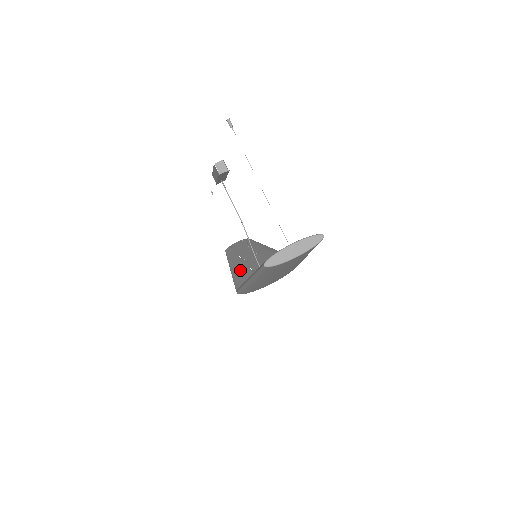
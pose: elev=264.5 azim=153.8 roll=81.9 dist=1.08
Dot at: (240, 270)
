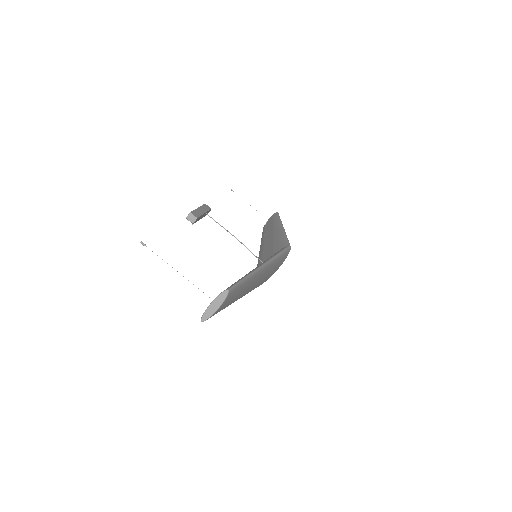
Dot at: (259, 261)
